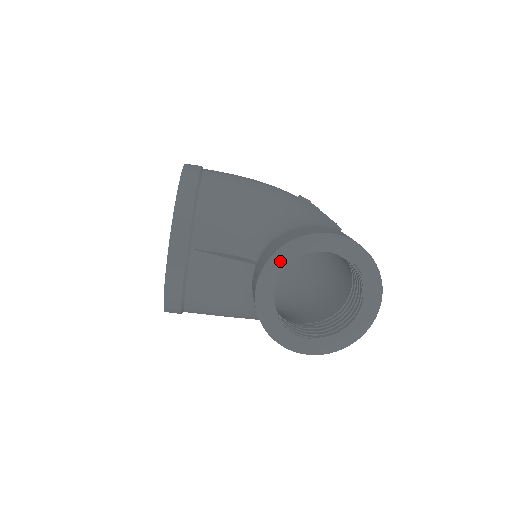
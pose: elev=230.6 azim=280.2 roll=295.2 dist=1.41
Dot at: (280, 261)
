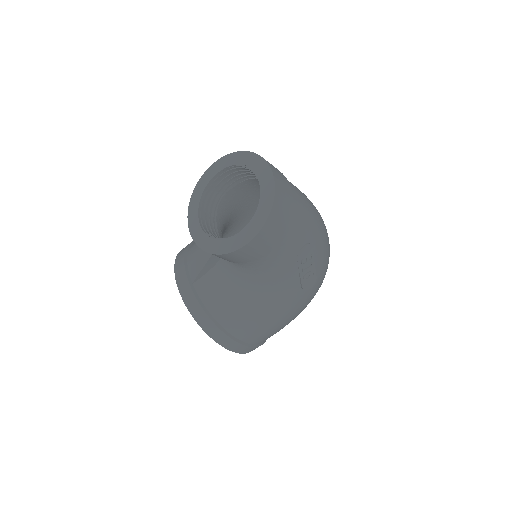
Dot at: (194, 205)
